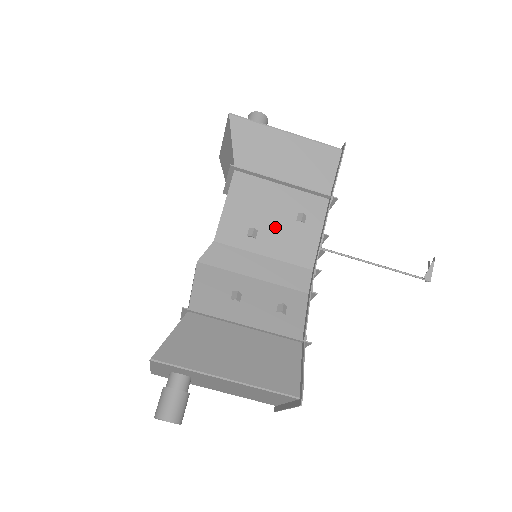
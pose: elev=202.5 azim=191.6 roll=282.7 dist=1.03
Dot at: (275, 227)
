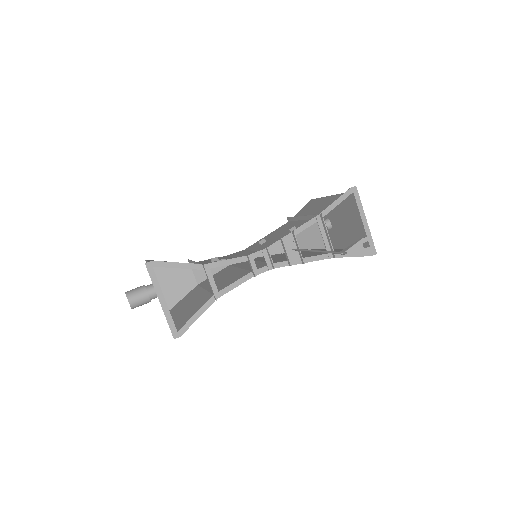
Dot at: (276, 238)
